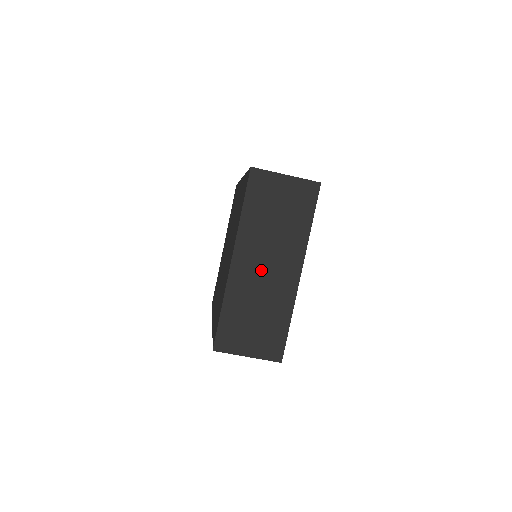
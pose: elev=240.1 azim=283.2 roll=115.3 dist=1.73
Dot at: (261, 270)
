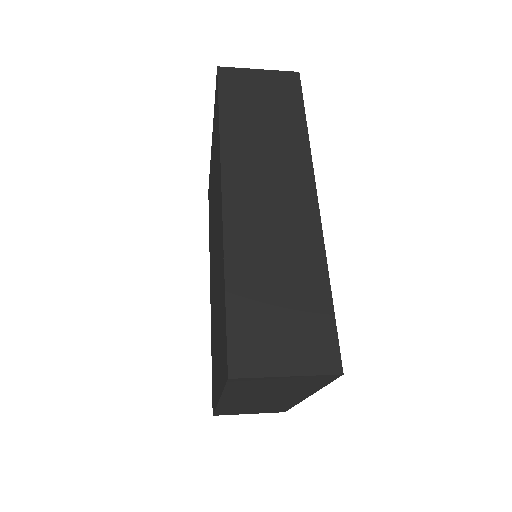
Dot at: (257, 401)
